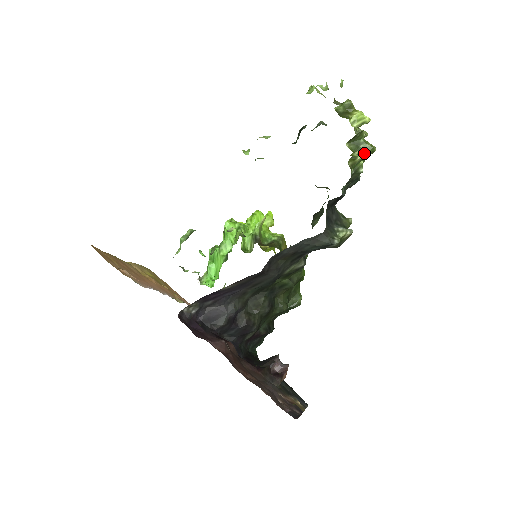
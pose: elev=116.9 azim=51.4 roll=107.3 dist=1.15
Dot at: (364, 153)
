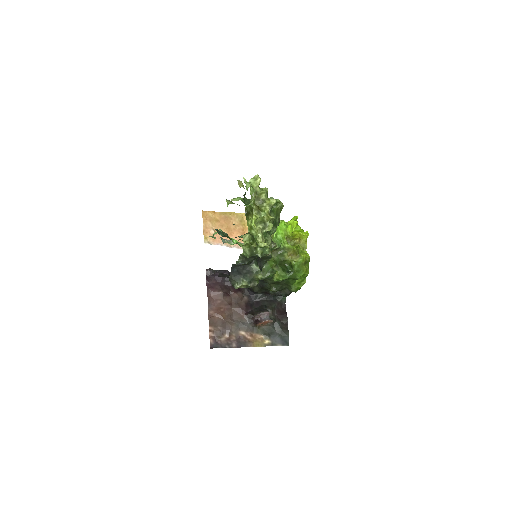
Dot at: (256, 245)
